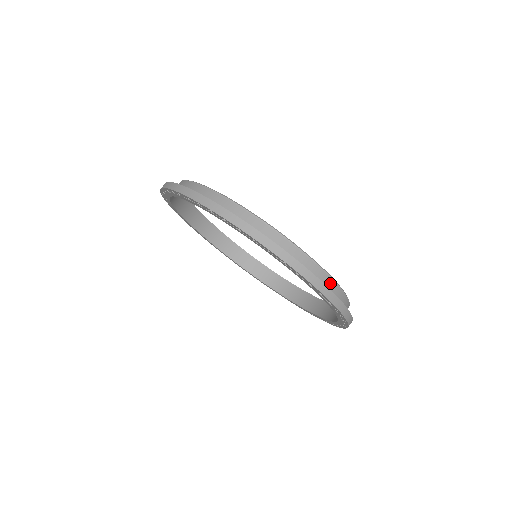
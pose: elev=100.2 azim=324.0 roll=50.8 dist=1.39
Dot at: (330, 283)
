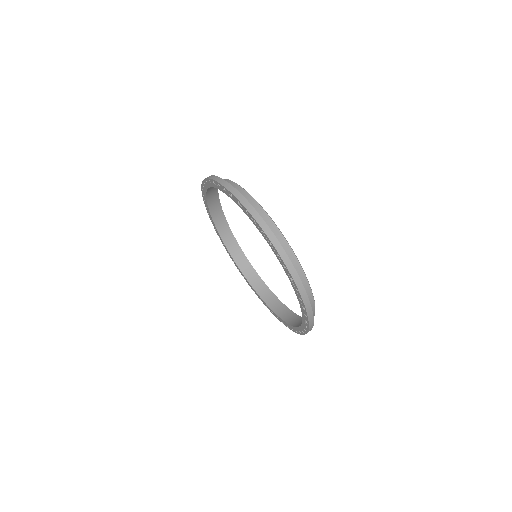
Dot at: (284, 243)
